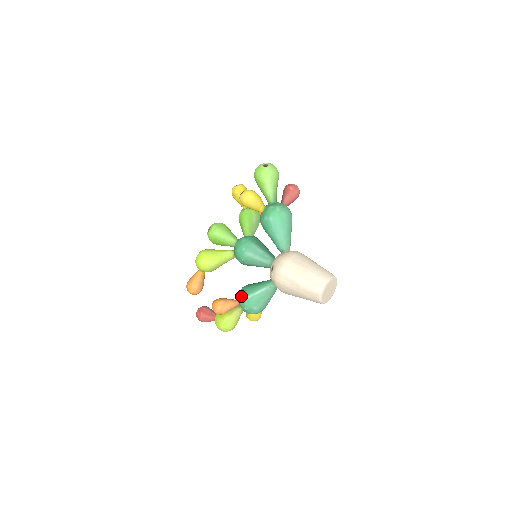
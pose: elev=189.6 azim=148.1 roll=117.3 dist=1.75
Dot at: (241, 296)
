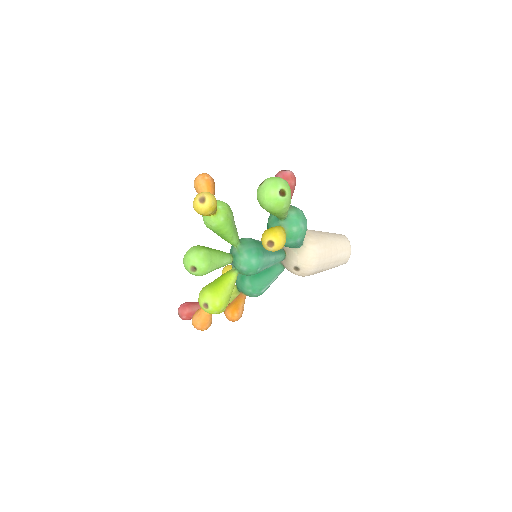
Dot at: (253, 294)
